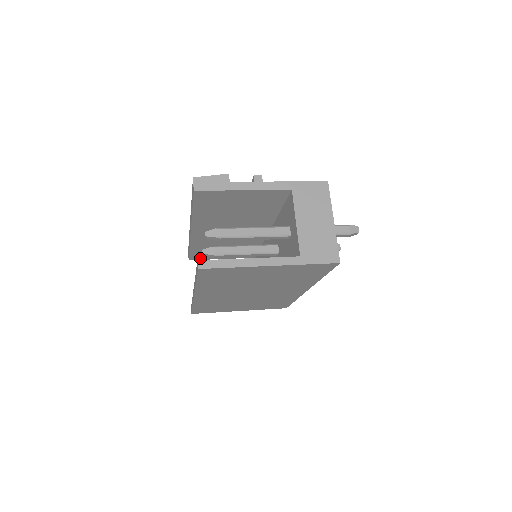
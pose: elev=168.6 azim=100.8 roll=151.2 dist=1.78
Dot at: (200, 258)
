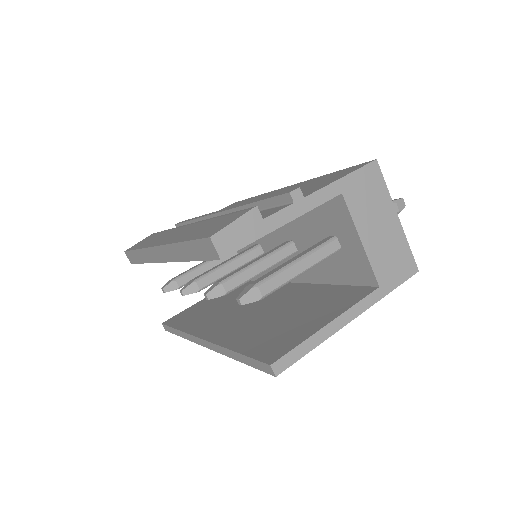
Dot at: occluded
